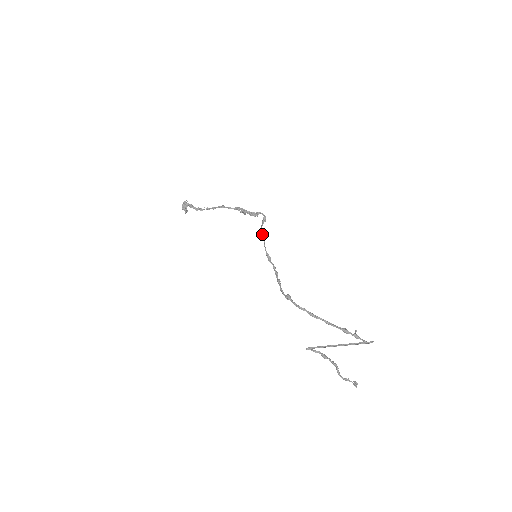
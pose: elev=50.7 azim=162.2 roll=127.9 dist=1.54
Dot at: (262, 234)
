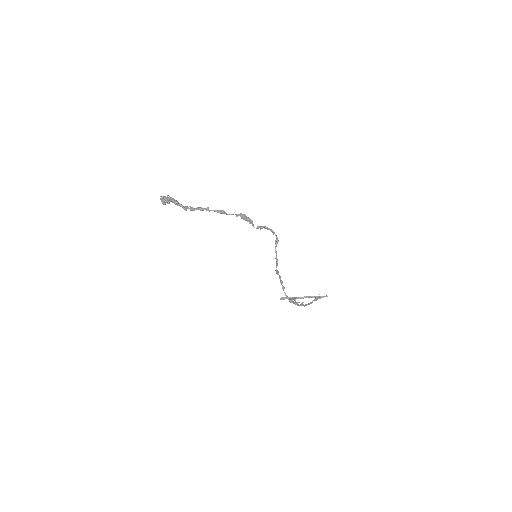
Dot at: (277, 259)
